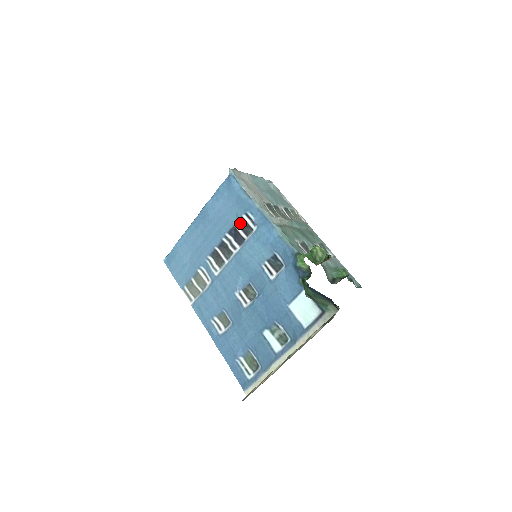
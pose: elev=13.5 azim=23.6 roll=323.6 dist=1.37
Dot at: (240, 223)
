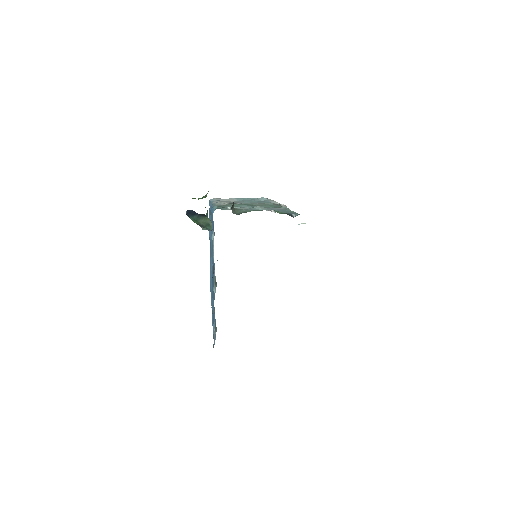
Dot at: occluded
